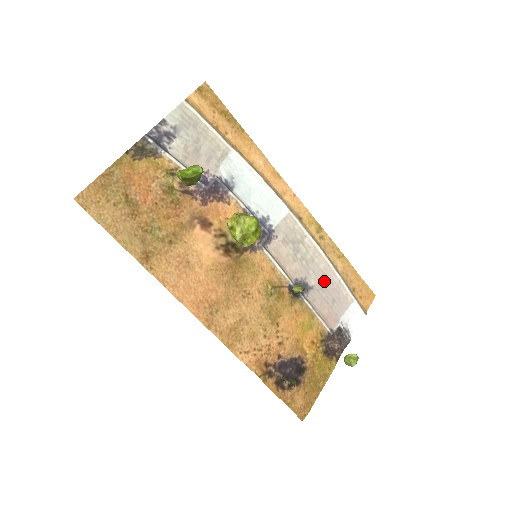
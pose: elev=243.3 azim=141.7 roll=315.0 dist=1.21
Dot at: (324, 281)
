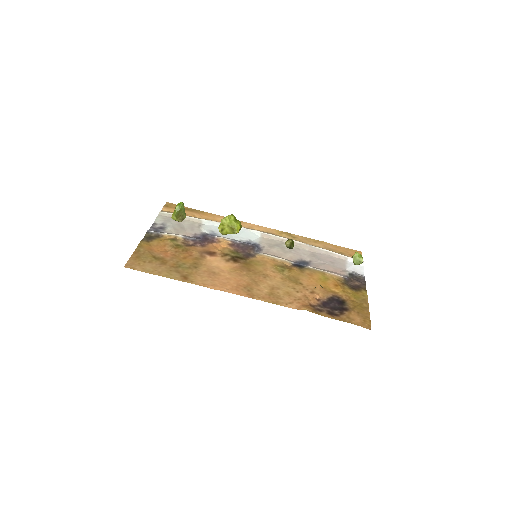
Dot at: (316, 256)
